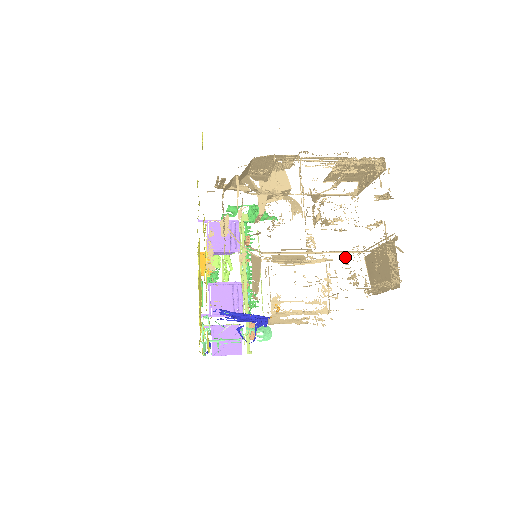
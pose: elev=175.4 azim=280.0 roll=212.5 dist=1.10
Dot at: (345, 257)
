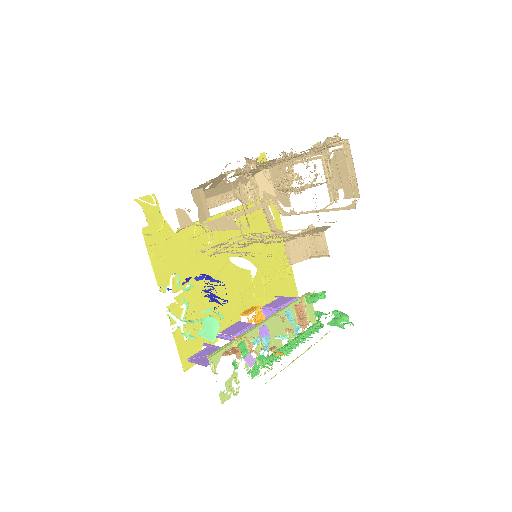
Dot at: occluded
